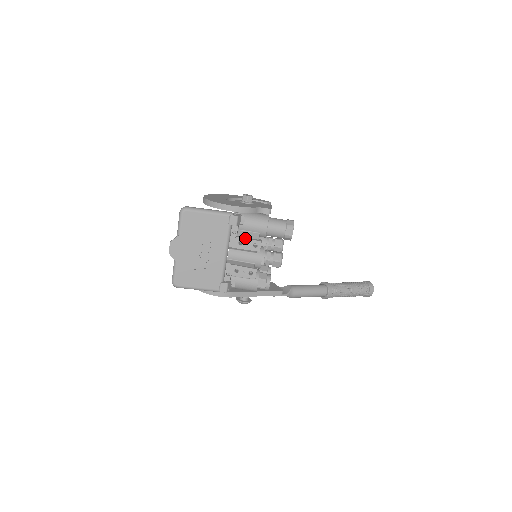
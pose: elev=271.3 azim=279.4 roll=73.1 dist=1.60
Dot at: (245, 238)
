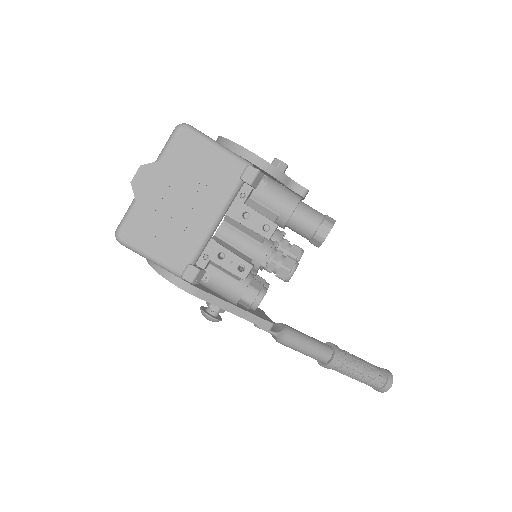
Dot at: (255, 210)
